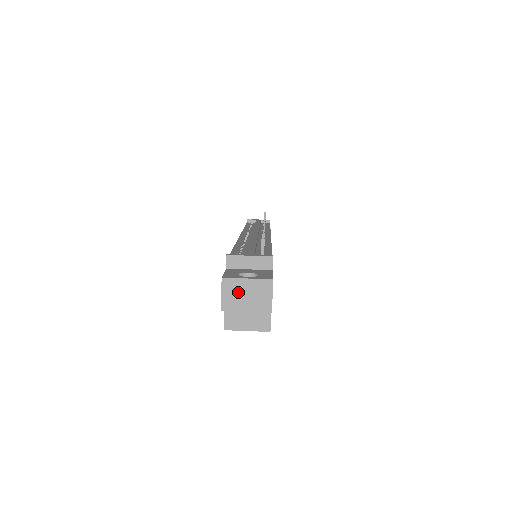
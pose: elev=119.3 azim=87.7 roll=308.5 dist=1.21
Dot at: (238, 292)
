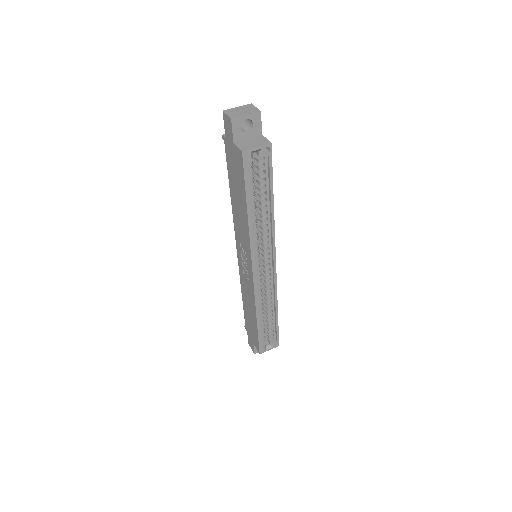
Dot at: (236, 111)
